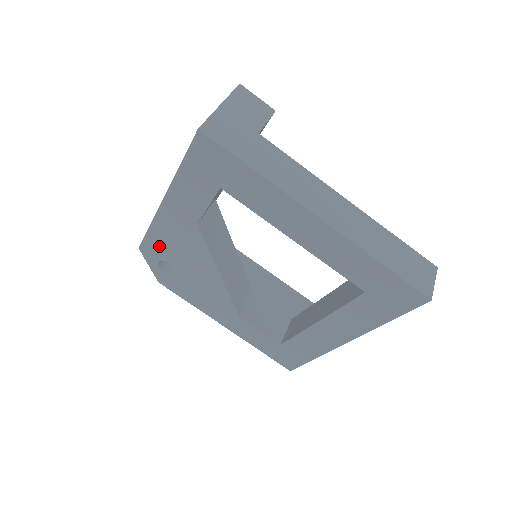
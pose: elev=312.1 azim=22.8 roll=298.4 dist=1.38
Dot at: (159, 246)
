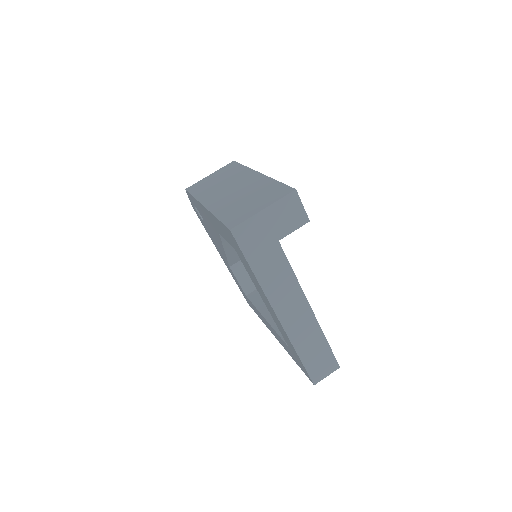
Dot at: occluded
